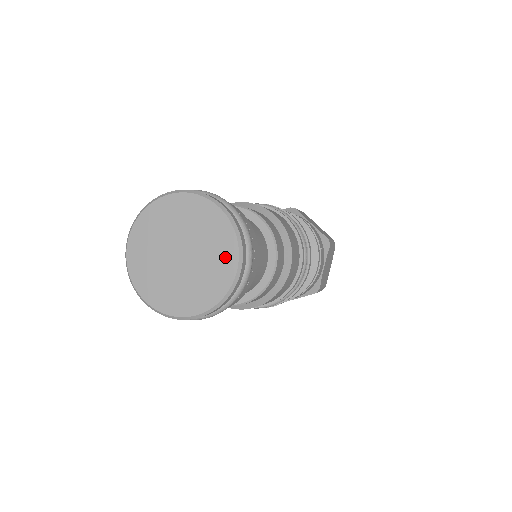
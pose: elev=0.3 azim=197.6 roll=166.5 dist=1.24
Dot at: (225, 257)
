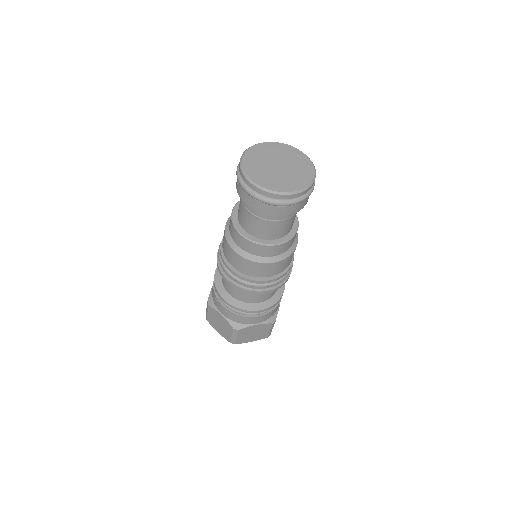
Dot at: (307, 170)
